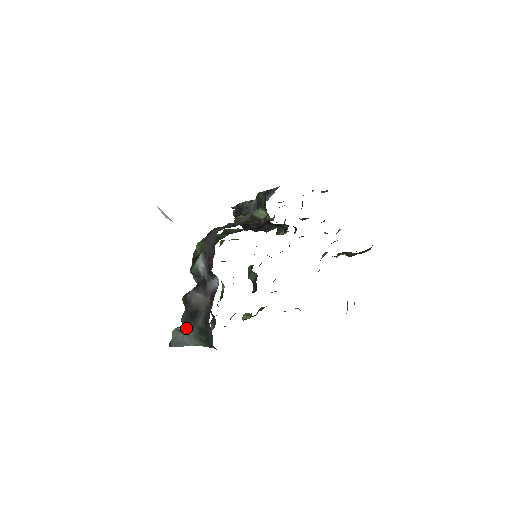
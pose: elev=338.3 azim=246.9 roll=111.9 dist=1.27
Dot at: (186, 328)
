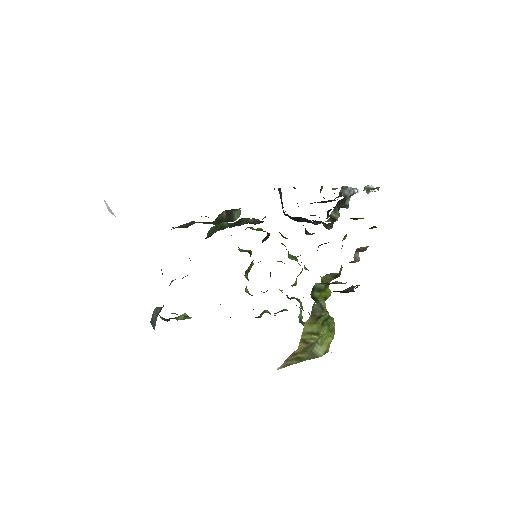
Dot at: (159, 311)
